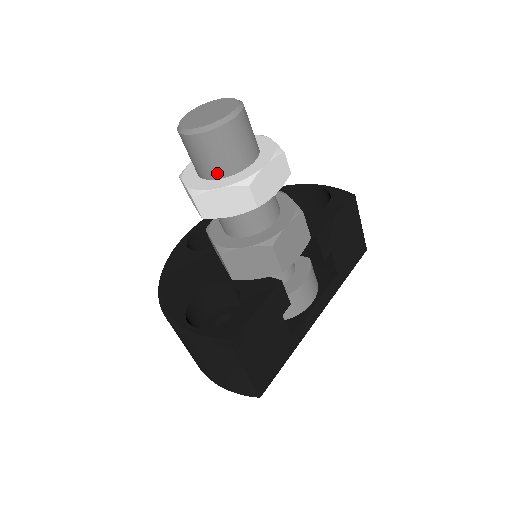
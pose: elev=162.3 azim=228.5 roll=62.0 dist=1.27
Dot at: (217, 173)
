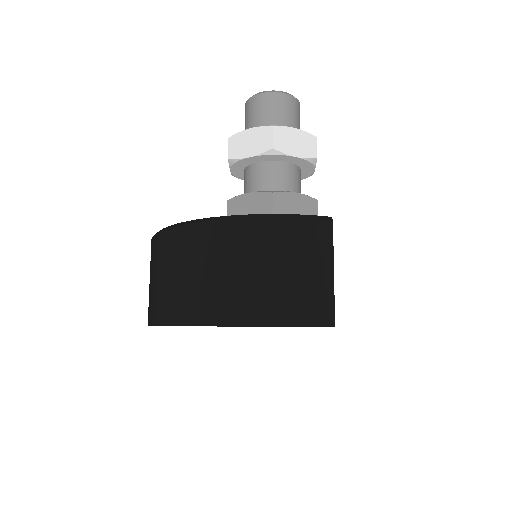
Dot at: occluded
